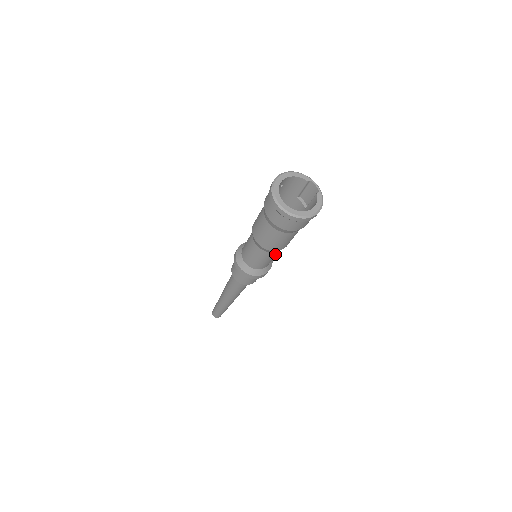
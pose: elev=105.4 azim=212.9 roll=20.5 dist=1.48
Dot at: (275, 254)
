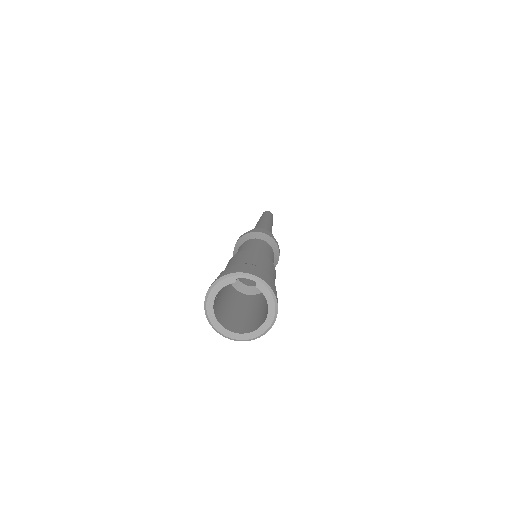
Dot at: occluded
